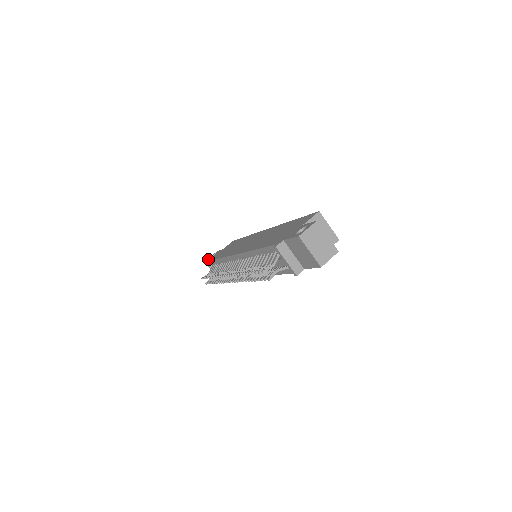
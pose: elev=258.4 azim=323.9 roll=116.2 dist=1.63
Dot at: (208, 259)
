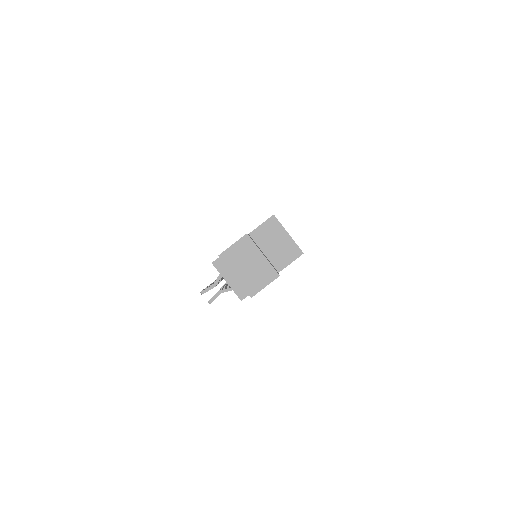
Dot at: occluded
